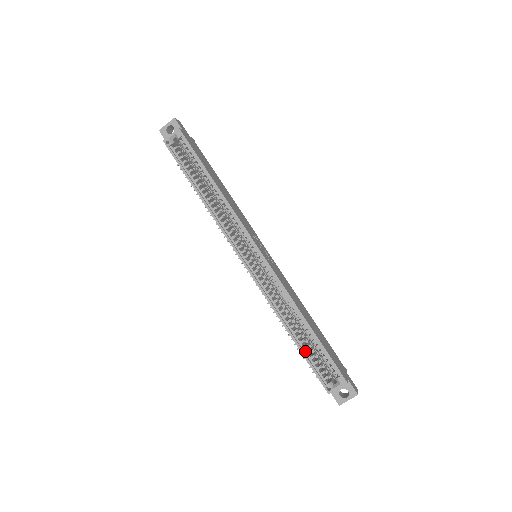
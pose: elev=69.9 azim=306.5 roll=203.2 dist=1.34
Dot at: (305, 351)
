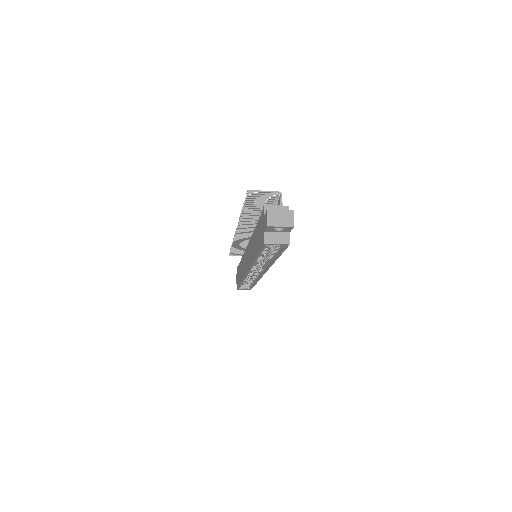
Dot at: occluded
